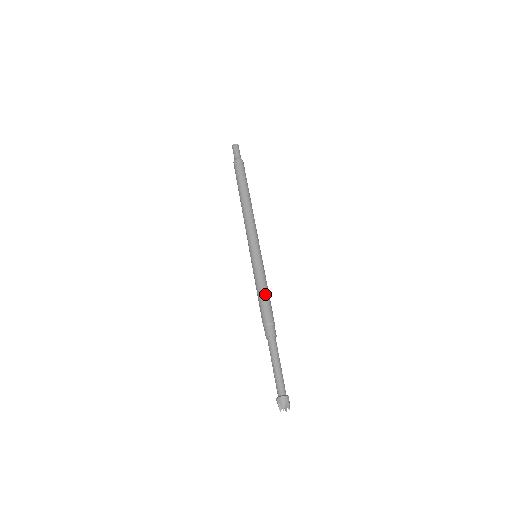
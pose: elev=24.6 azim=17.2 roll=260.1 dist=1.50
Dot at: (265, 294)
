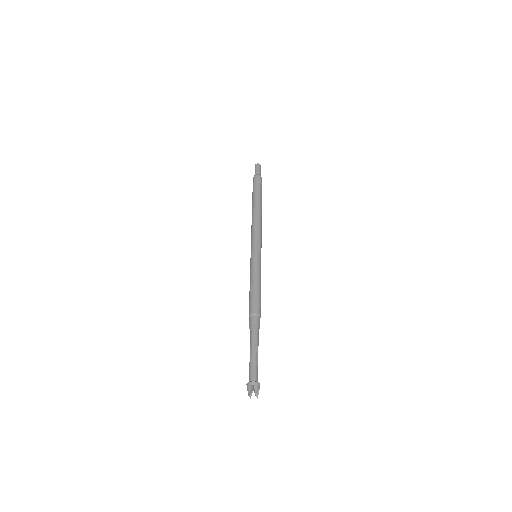
Dot at: (253, 288)
